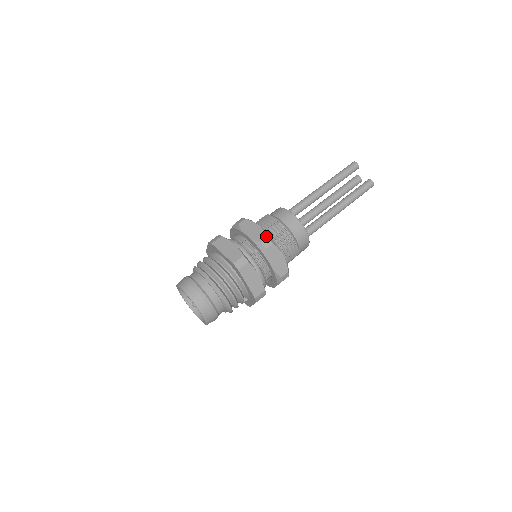
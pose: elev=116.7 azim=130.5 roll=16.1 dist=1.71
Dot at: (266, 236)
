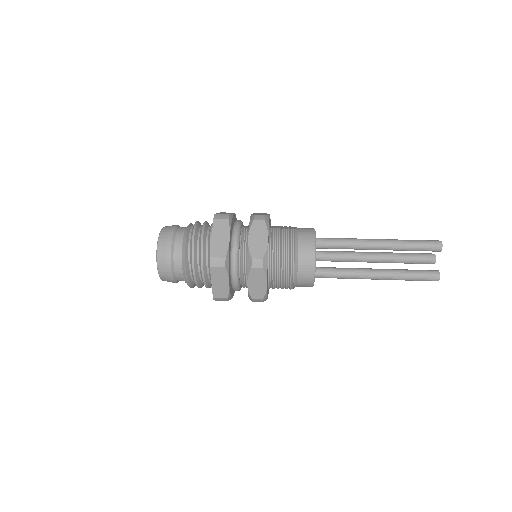
Dot at: (262, 256)
